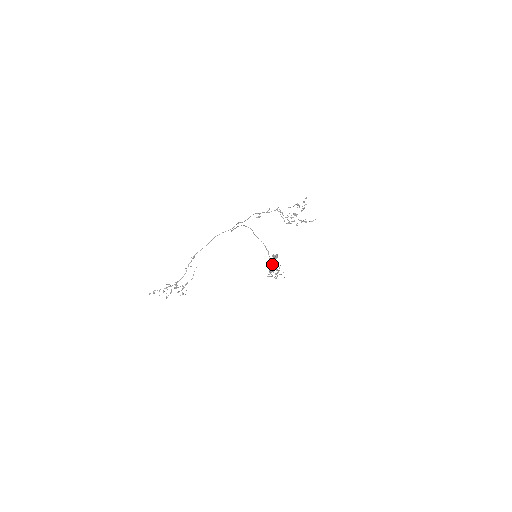
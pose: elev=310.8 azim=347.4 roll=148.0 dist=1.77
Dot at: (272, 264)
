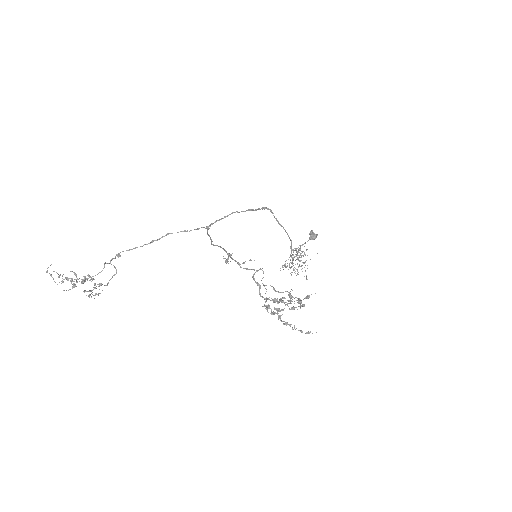
Dot at: occluded
